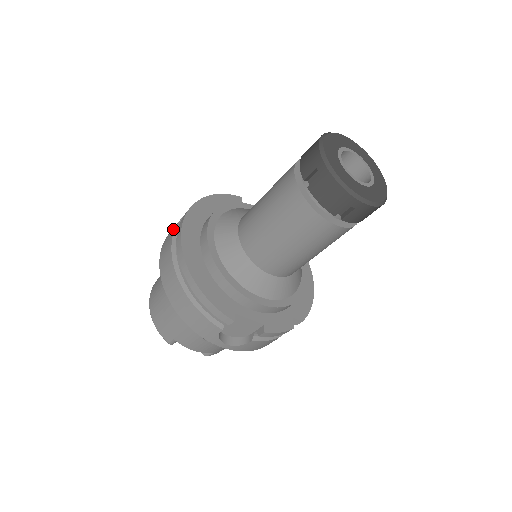
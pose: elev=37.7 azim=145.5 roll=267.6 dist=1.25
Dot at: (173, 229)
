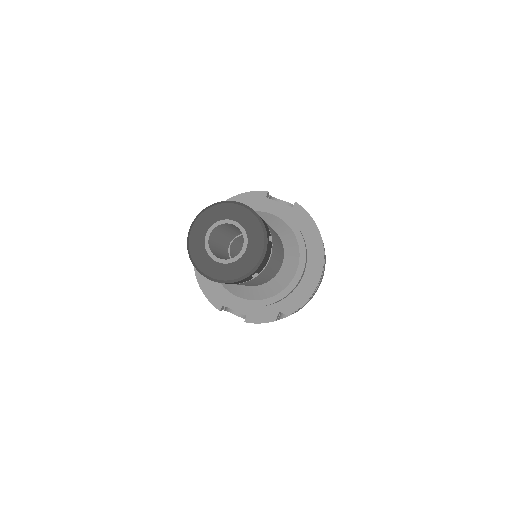
Dot at: occluded
